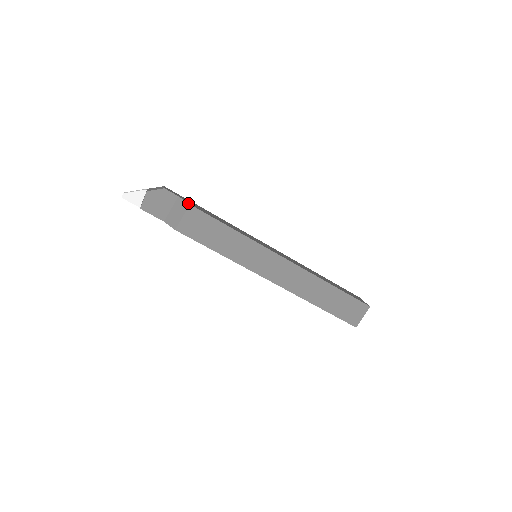
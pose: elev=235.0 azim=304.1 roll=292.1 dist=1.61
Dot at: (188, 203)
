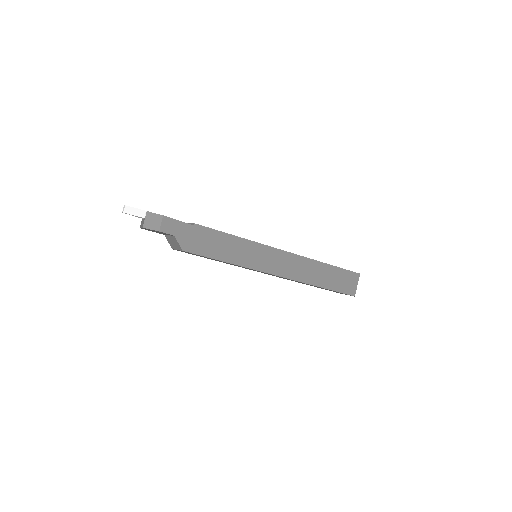
Dot at: (181, 249)
